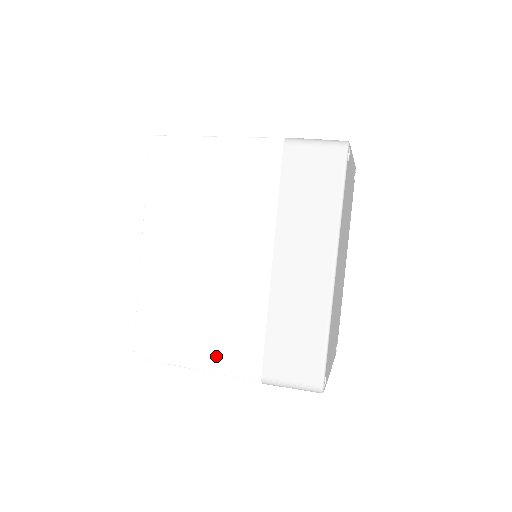
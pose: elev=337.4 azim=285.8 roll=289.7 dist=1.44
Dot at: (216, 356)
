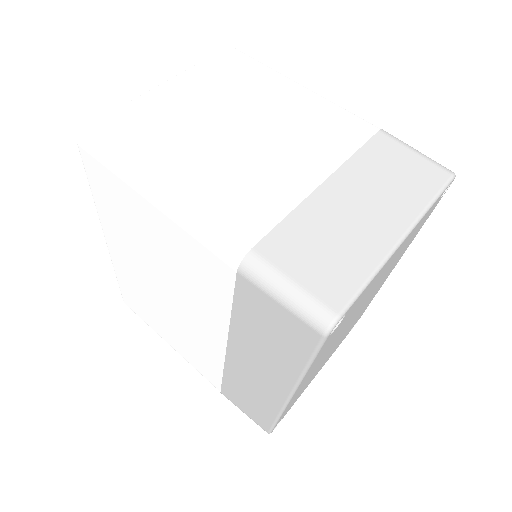
Dot at: (185, 355)
